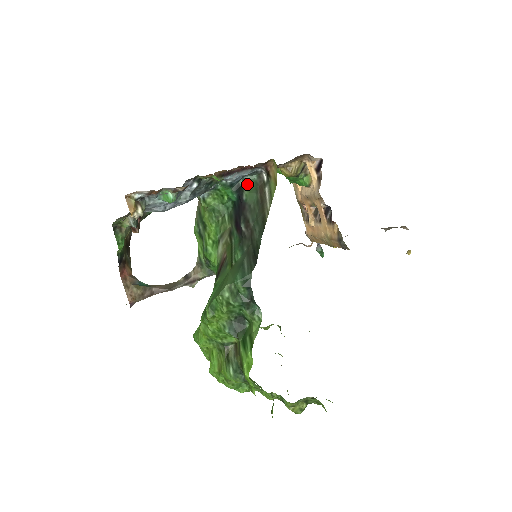
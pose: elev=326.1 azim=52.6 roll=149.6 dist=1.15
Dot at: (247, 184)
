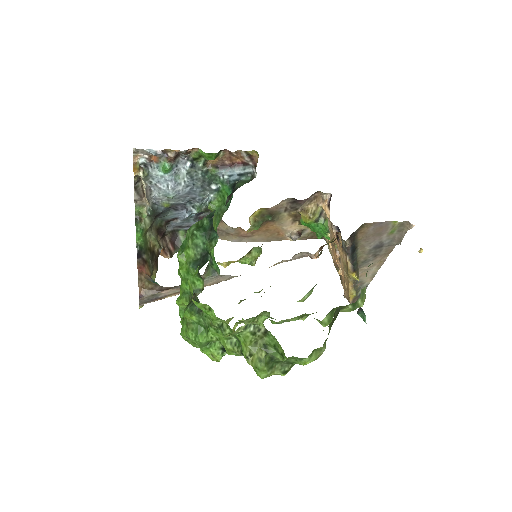
Dot at: (241, 182)
